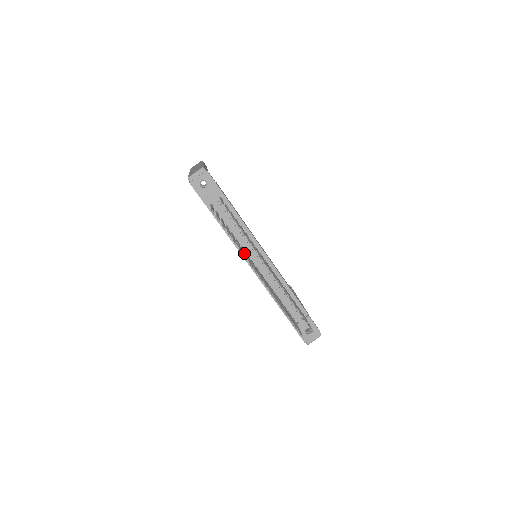
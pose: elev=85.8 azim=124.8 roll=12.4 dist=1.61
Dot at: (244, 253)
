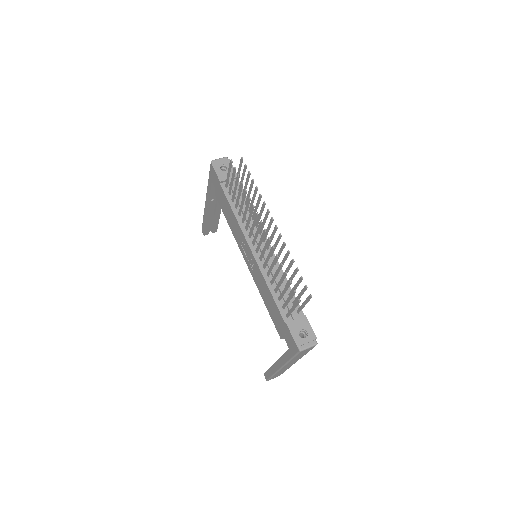
Dot at: (250, 212)
